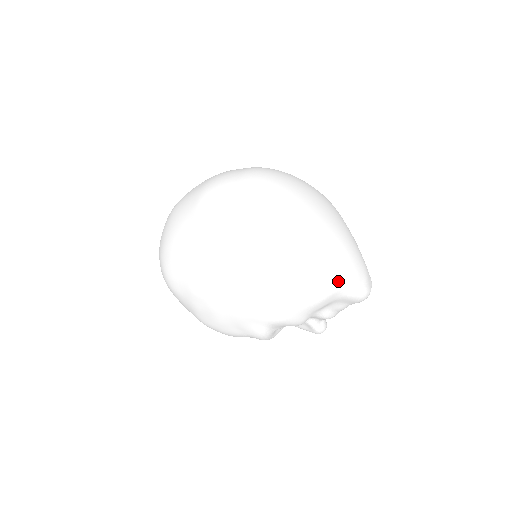
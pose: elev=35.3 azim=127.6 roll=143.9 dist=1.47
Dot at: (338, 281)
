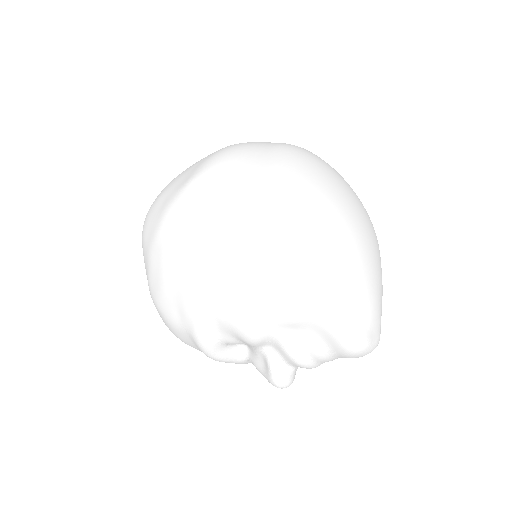
Dot at: (323, 287)
